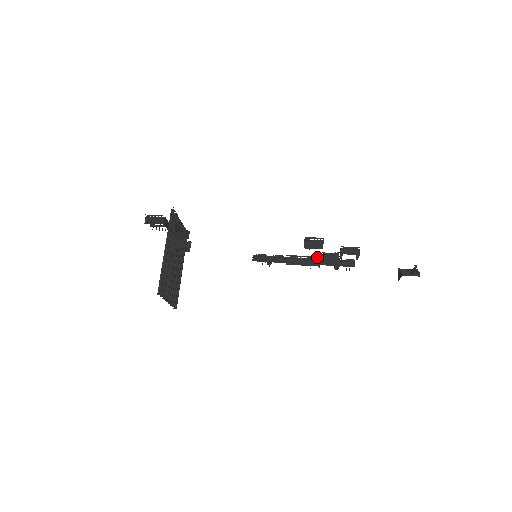
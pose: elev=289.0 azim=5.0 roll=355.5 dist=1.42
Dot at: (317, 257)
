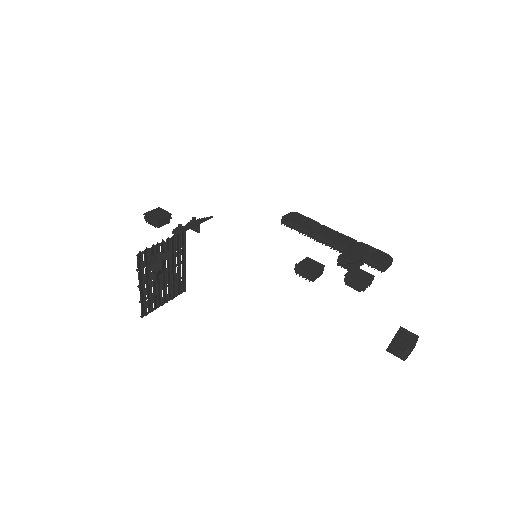
Dot at: (343, 247)
